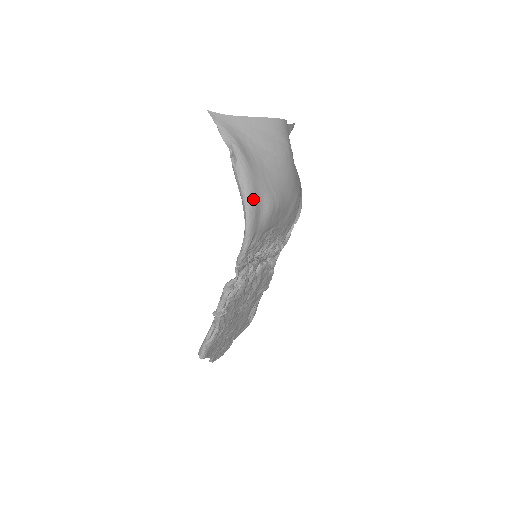
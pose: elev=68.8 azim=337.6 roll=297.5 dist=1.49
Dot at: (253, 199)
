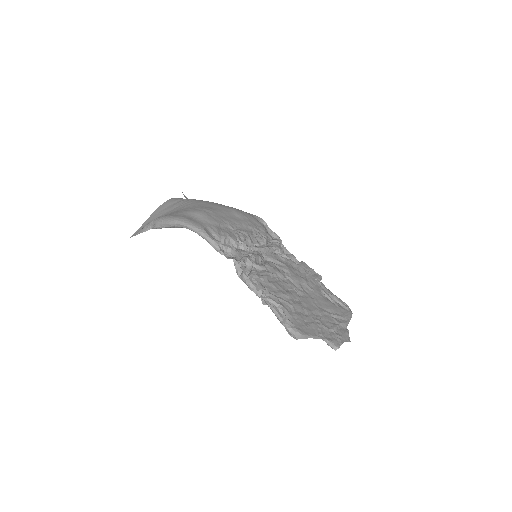
Dot at: (178, 217)
